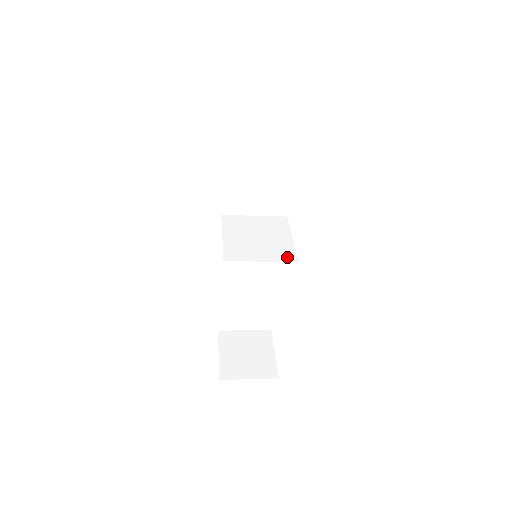
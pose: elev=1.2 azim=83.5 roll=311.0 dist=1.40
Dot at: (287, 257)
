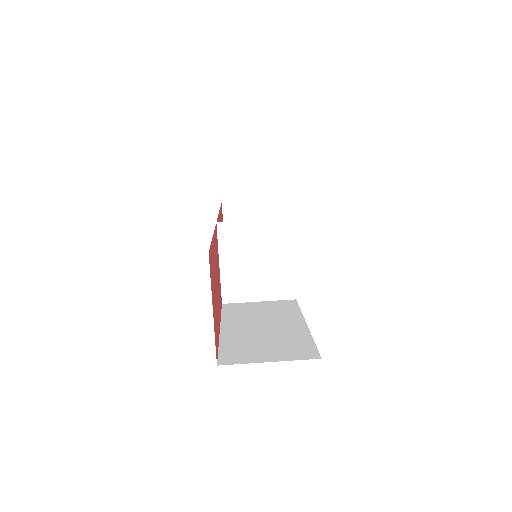
Dot at: (285, 294)
